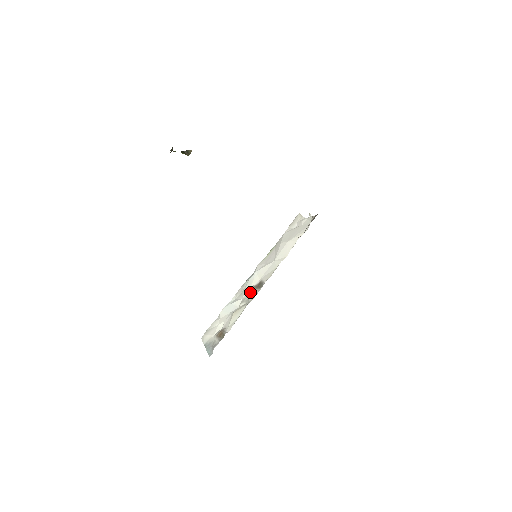
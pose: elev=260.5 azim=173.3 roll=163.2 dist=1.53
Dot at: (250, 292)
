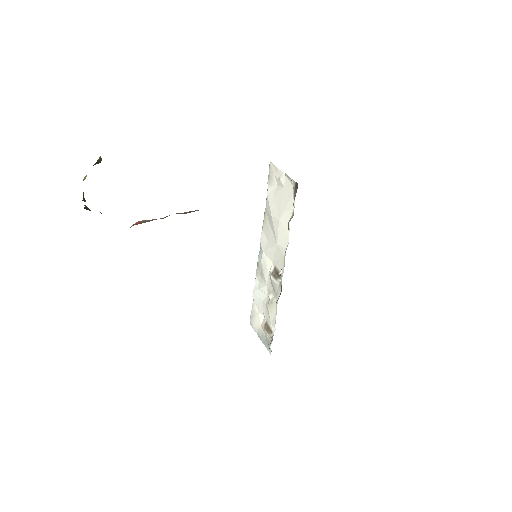
Dot at: (271, 282)
